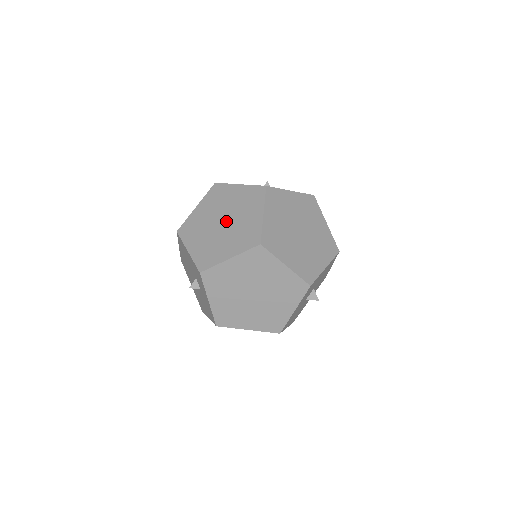
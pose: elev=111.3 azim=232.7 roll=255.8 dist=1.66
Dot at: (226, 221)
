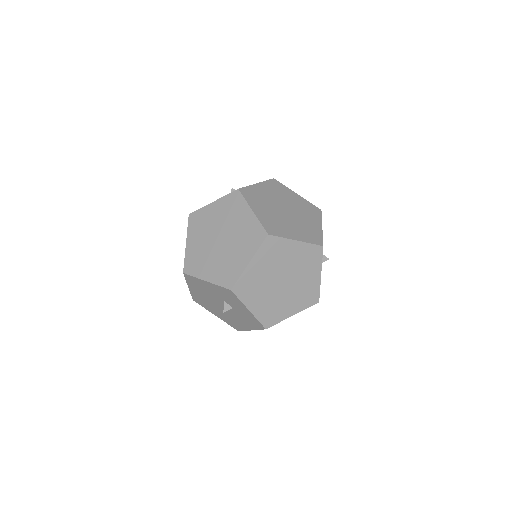
Dot at: (223, 237)
